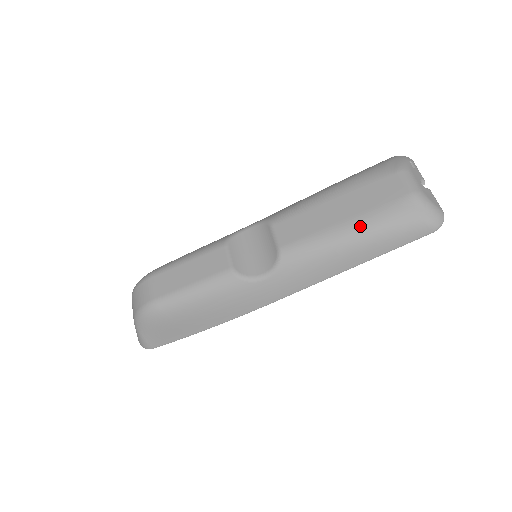
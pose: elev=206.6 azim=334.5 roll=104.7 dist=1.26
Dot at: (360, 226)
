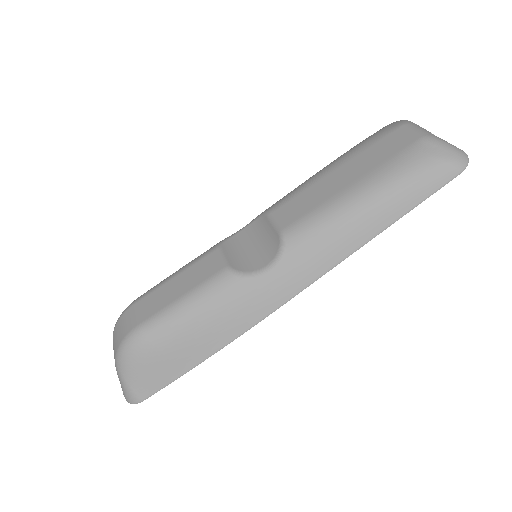
Dot at: (371, 184)
